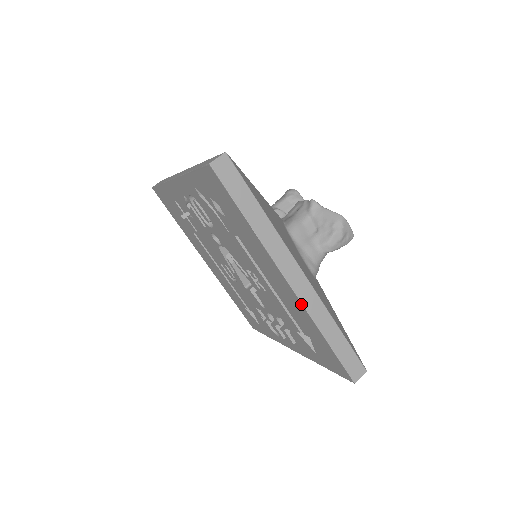
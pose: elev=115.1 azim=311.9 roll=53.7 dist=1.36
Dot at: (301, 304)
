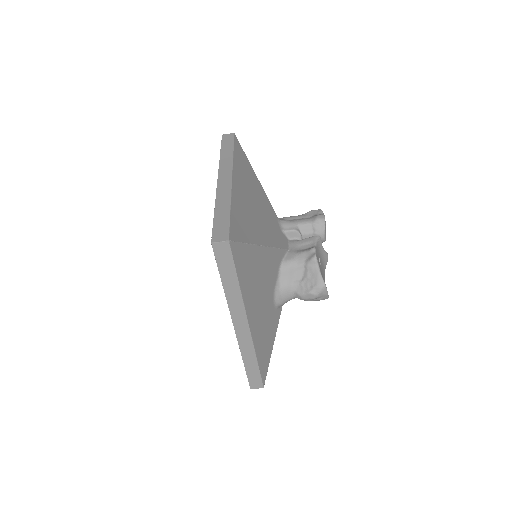
Dot at: (237, 339)
